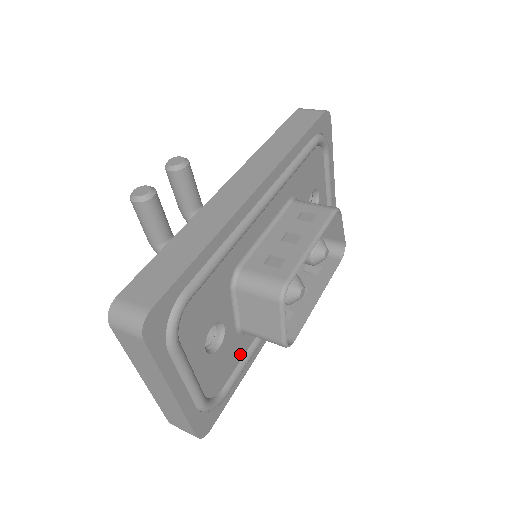
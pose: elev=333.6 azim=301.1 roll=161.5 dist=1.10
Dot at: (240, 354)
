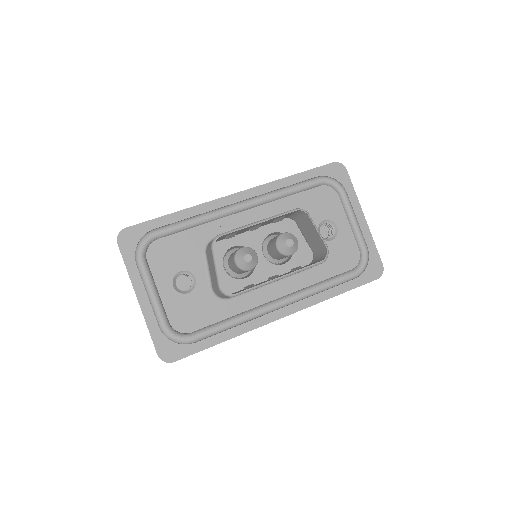
Dot at: (216, 316)
